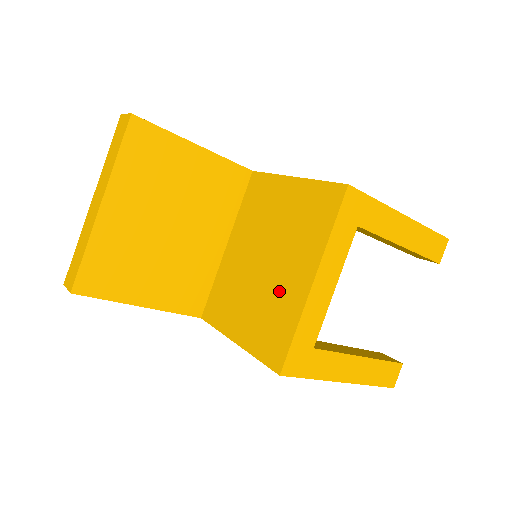
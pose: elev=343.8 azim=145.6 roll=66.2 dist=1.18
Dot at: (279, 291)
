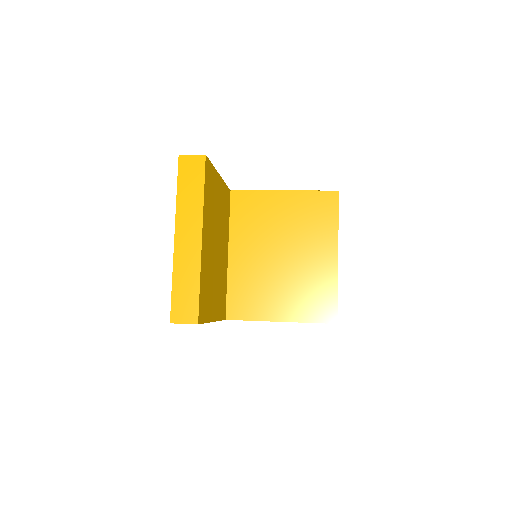
Dot at: (309, 272)
